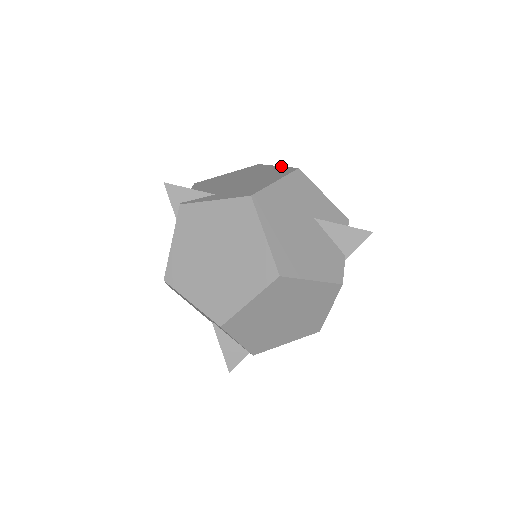
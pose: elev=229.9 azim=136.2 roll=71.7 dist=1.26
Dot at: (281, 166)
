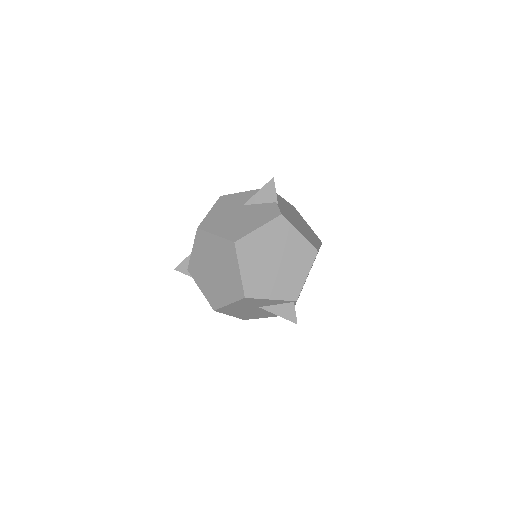
Dot at: occluded
